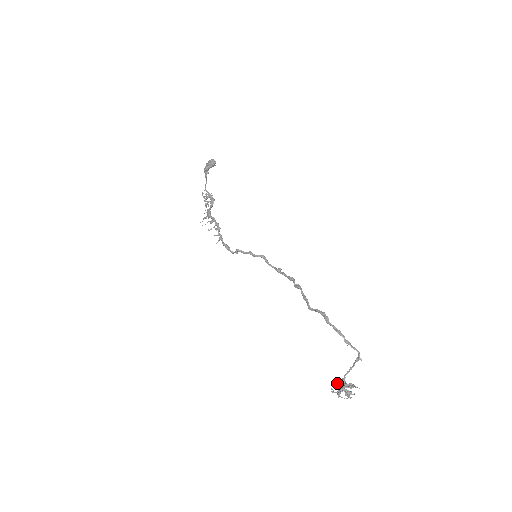
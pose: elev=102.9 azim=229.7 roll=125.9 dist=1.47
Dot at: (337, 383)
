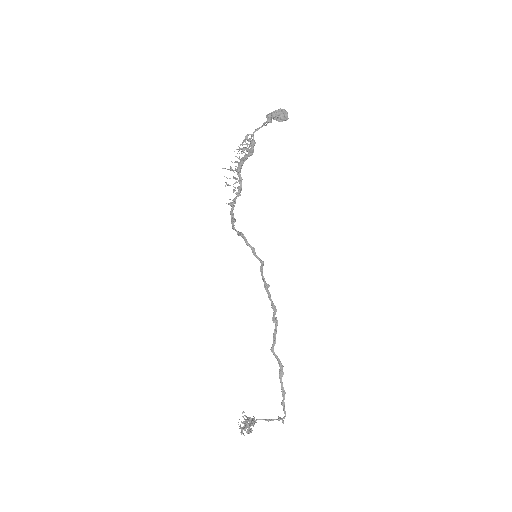
Dot at: (243, 411)
